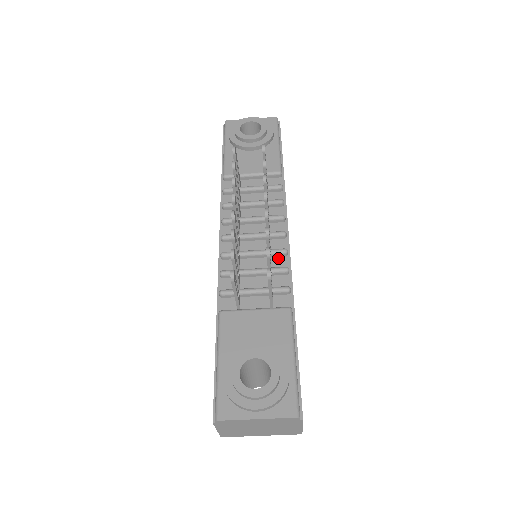
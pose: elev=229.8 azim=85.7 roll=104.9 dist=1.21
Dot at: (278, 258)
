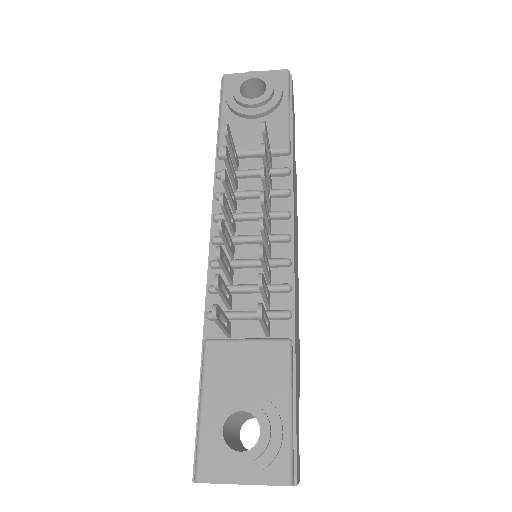
Dot at: (279, 269)
